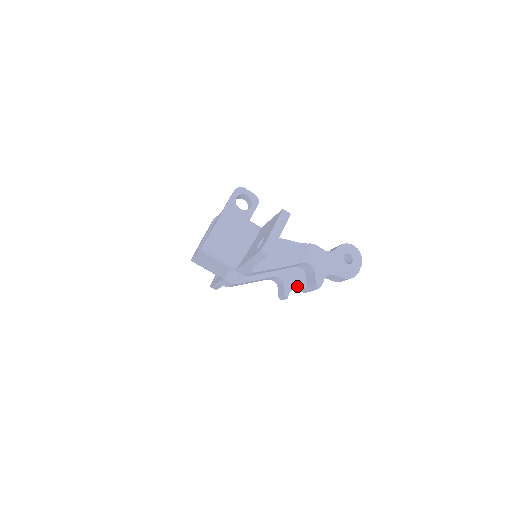
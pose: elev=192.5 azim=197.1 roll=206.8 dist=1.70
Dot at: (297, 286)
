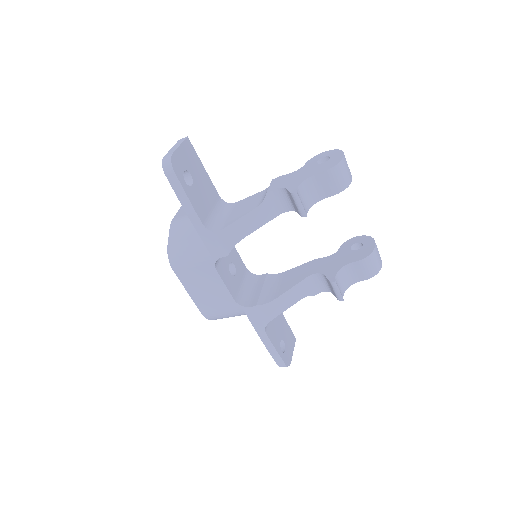
Dot at: (342, 266)
